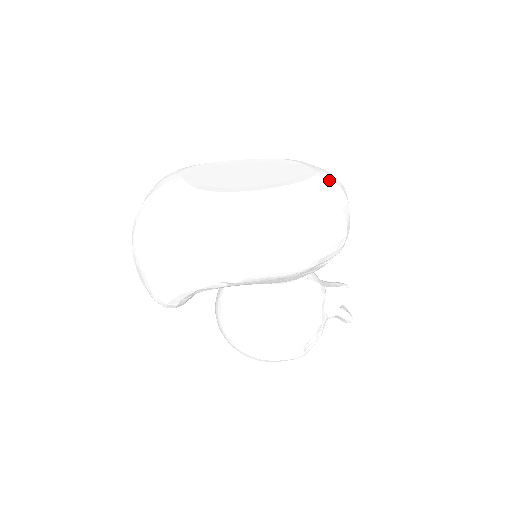
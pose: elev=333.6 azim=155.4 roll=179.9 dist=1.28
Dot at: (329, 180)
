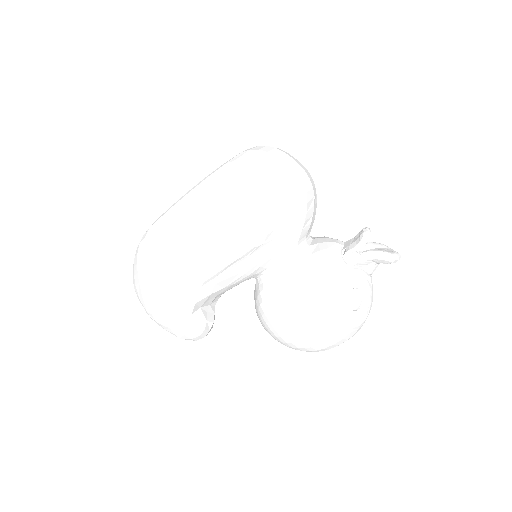
Dot at: (244, 152)
